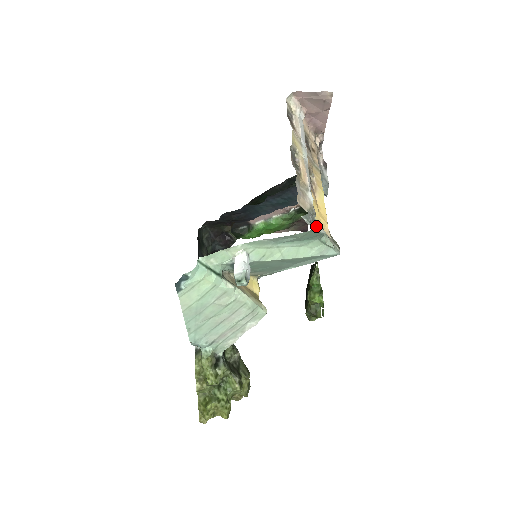
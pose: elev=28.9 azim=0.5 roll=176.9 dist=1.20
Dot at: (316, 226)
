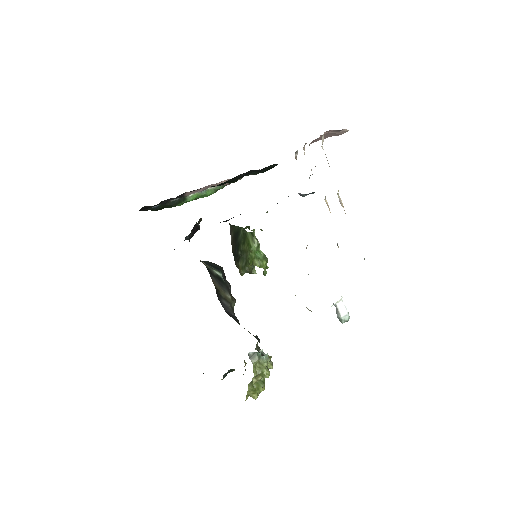
Dot at: occluded
